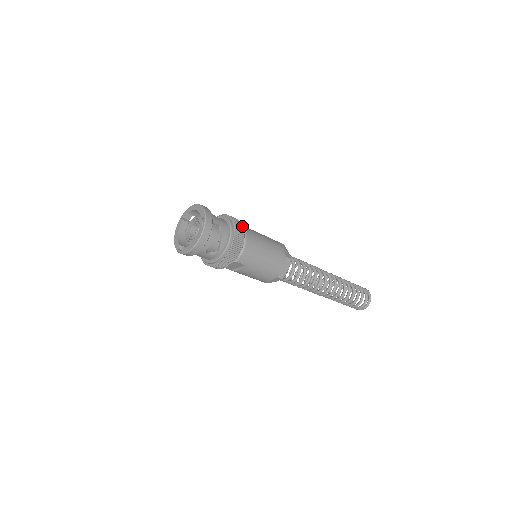
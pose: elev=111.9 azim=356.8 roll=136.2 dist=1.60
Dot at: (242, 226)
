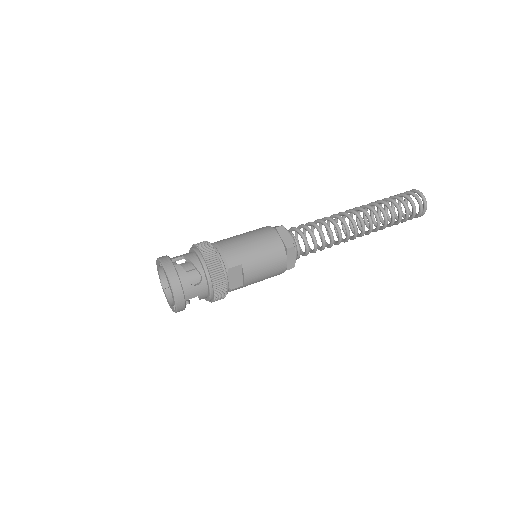
Dot at: (205, 241)
